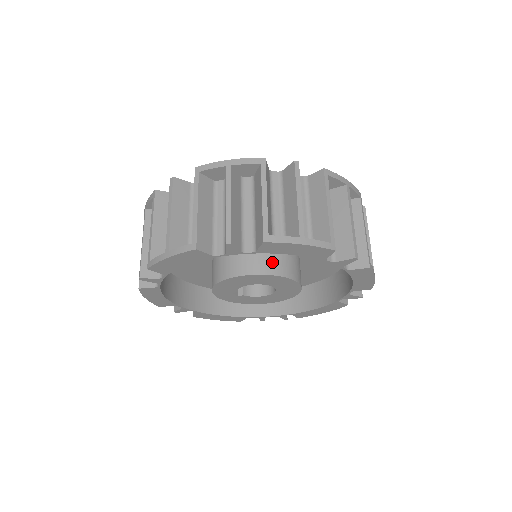
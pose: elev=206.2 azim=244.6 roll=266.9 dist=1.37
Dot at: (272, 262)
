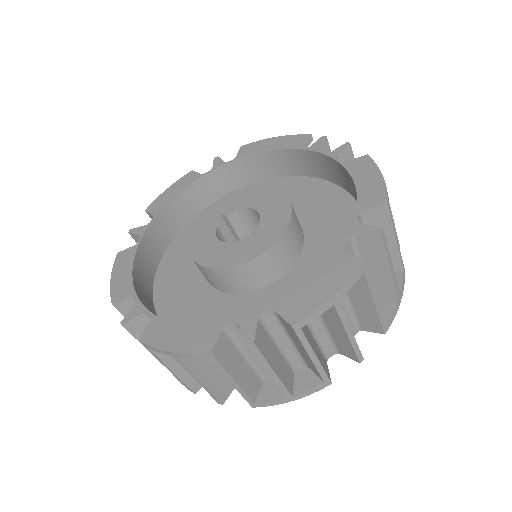
Dot at: occluded
